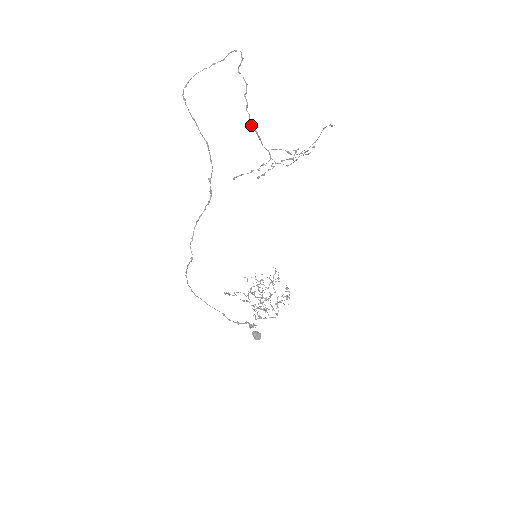
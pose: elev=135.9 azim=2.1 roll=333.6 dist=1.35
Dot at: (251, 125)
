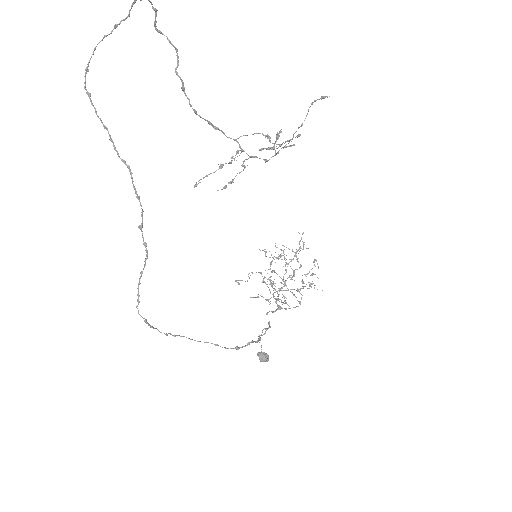
Dot at: occluded
